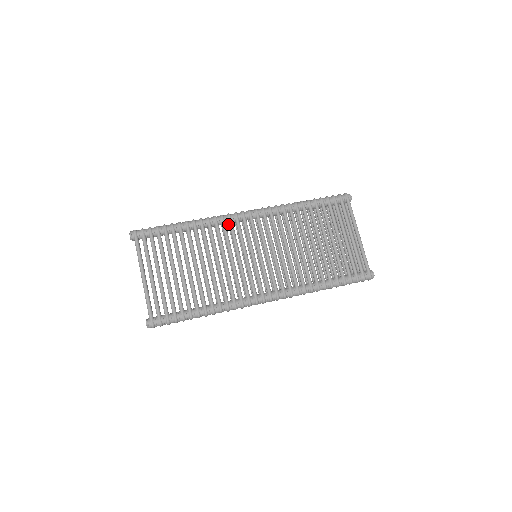
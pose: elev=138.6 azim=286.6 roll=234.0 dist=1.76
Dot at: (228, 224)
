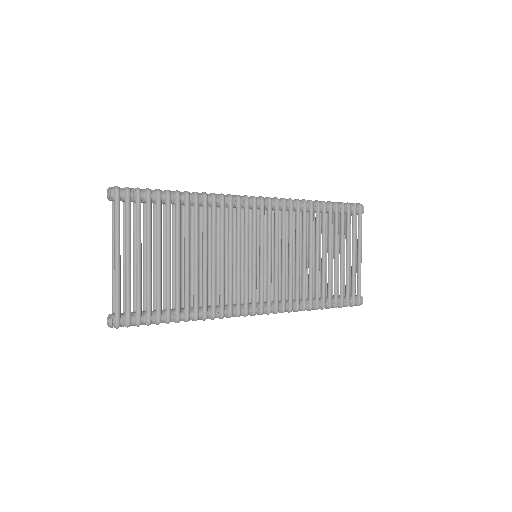
Dot at: (233, 207)
